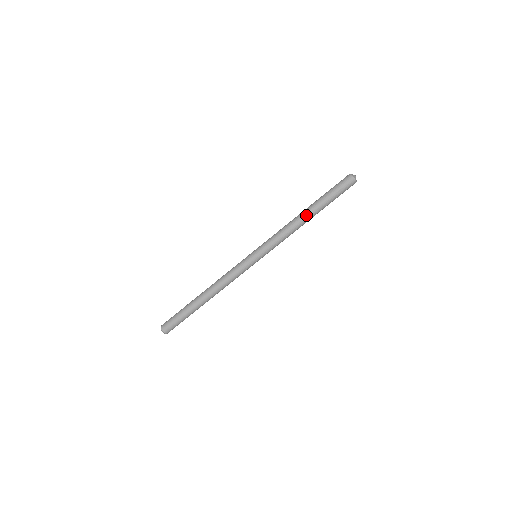
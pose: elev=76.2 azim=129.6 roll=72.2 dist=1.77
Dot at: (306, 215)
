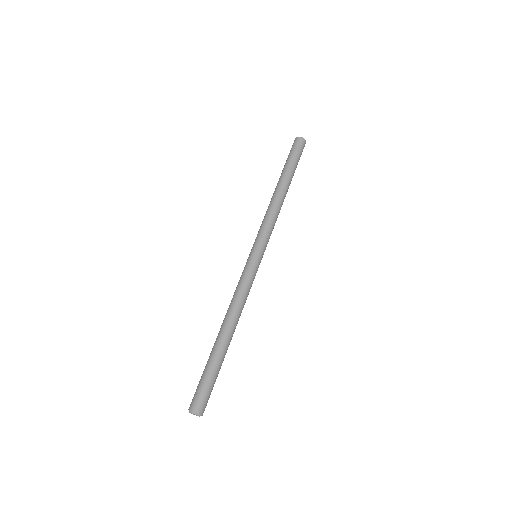
Dot at: (282, 188)
